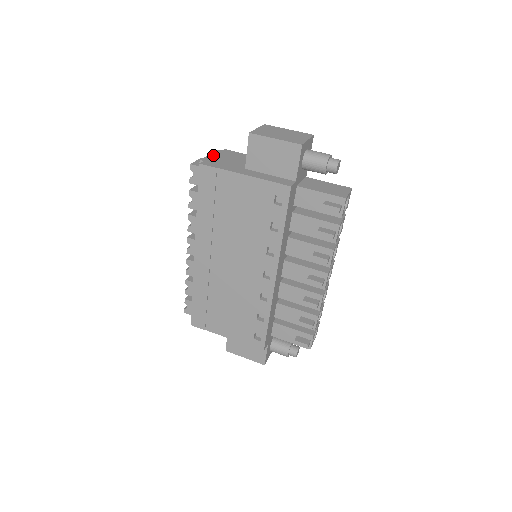
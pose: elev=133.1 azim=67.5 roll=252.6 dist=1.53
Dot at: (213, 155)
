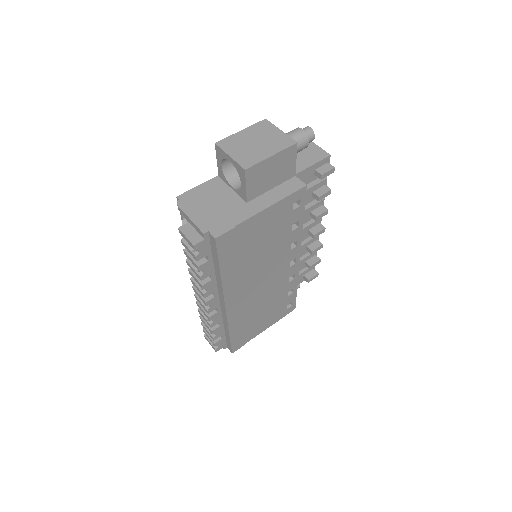
Dot at: (193, 215)
